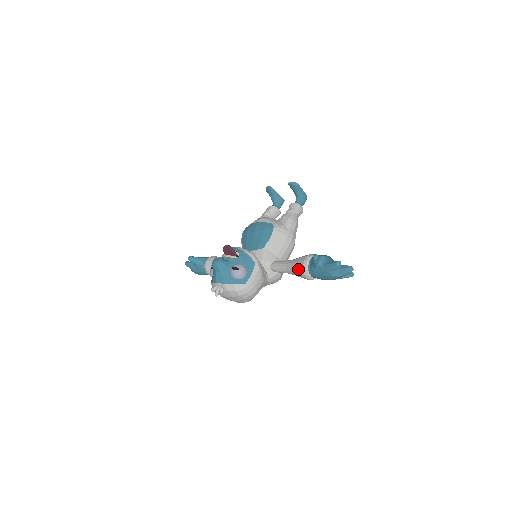
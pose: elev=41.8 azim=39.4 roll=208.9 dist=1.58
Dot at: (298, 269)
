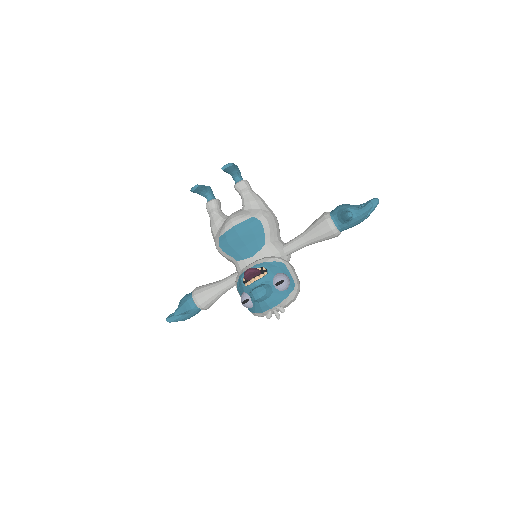
Dot at: (326, 236)
